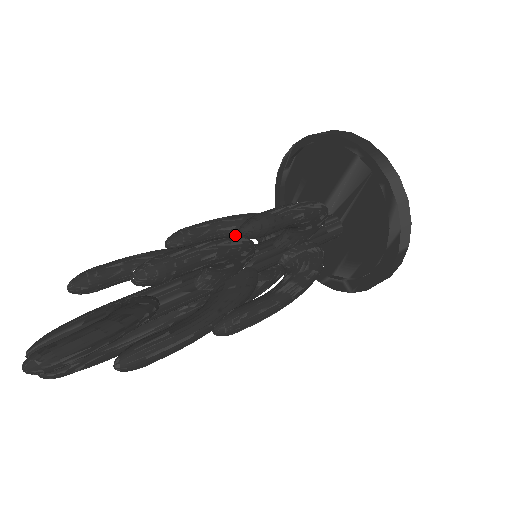
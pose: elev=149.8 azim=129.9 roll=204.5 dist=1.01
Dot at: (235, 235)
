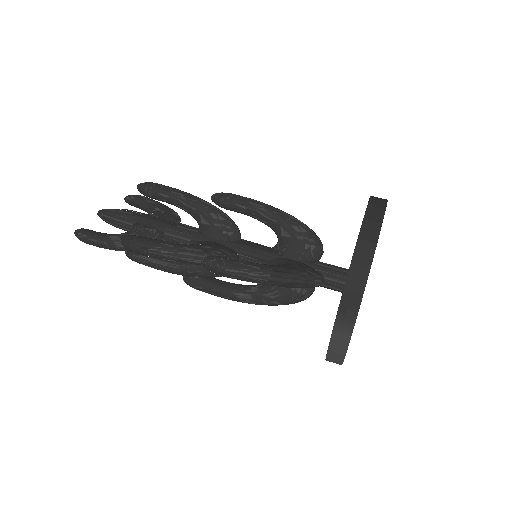
Dot at: (267, 225)
